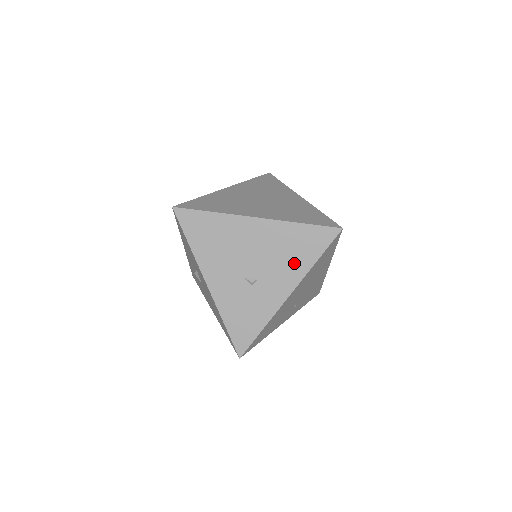
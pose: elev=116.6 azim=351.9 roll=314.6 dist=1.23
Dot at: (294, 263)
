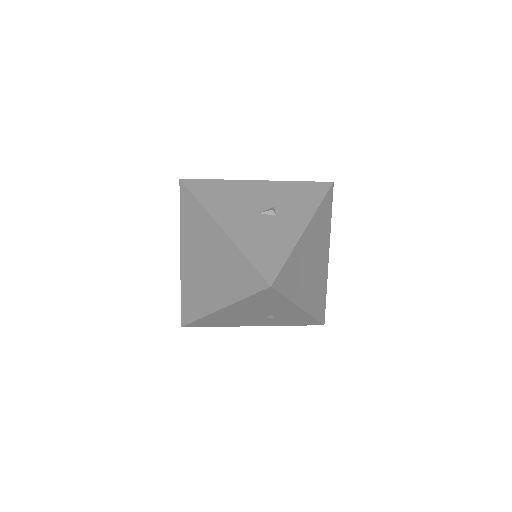
Dot at: (277, 305)
